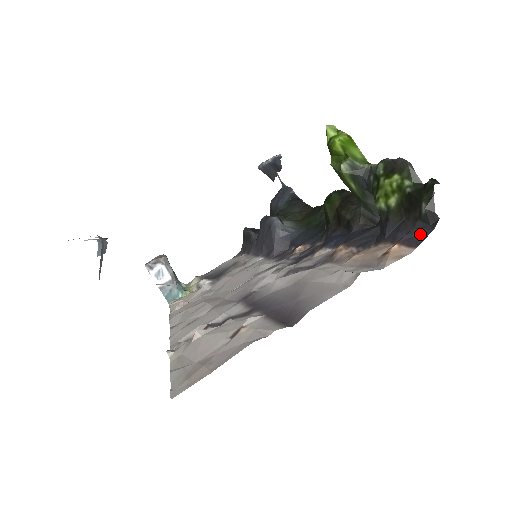
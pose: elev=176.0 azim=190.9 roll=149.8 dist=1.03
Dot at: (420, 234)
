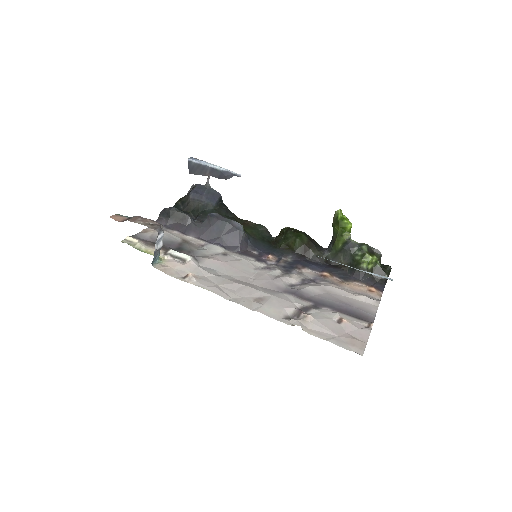
Dot at: (381, 286)
